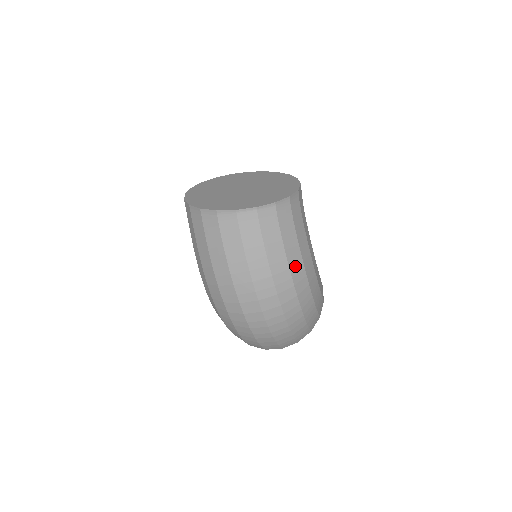
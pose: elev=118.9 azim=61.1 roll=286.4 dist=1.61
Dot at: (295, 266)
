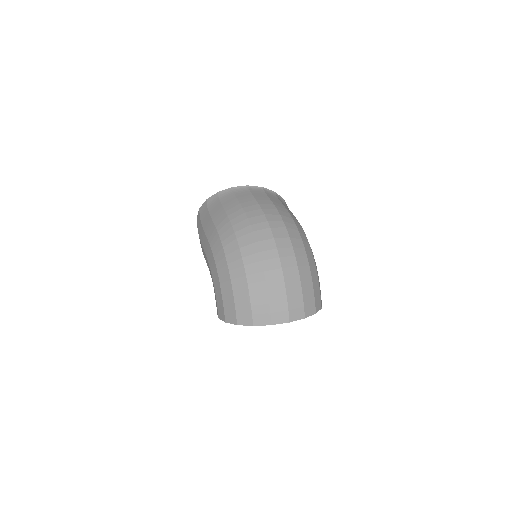
Dot at: (296, 223)
